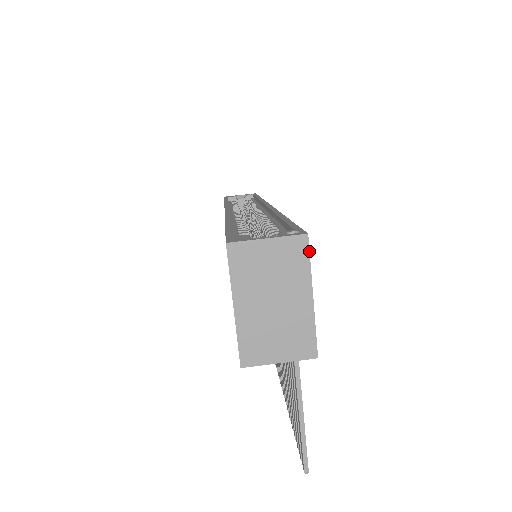
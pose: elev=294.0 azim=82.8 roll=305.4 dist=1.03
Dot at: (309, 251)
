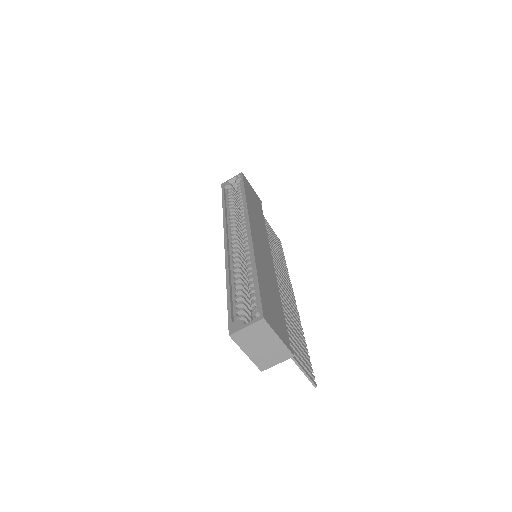
Dot at: (268, 324)
